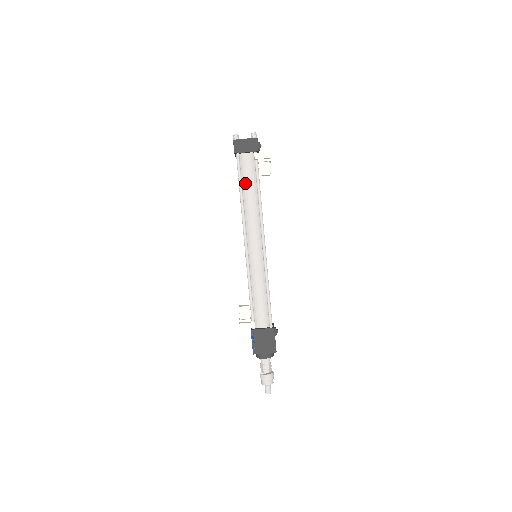
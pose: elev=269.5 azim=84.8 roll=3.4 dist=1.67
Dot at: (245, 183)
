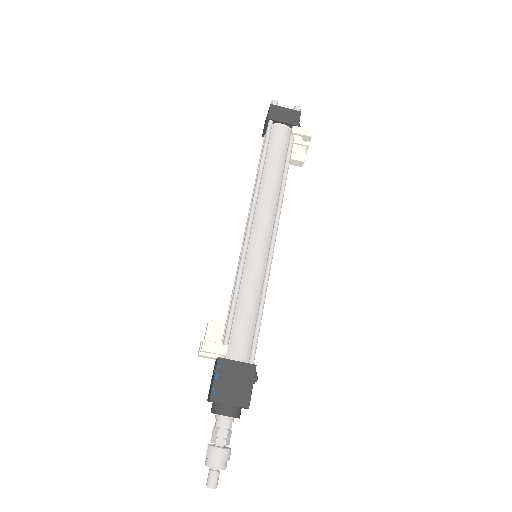
Dot at: (270, 156)
